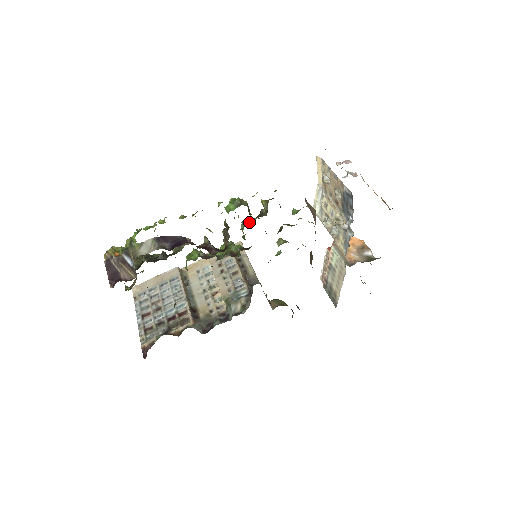
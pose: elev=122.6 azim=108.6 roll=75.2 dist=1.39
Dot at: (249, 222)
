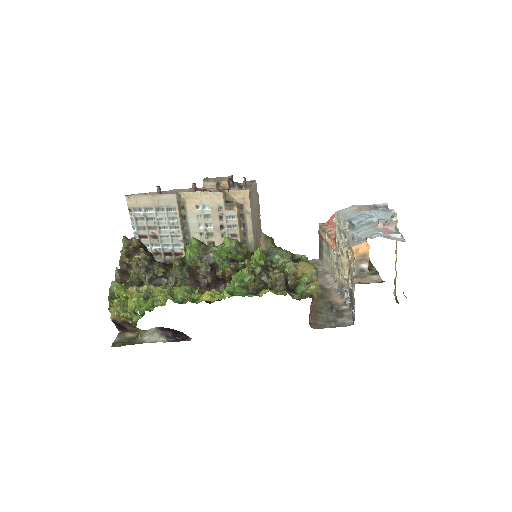
Dot at: (254, 272)
